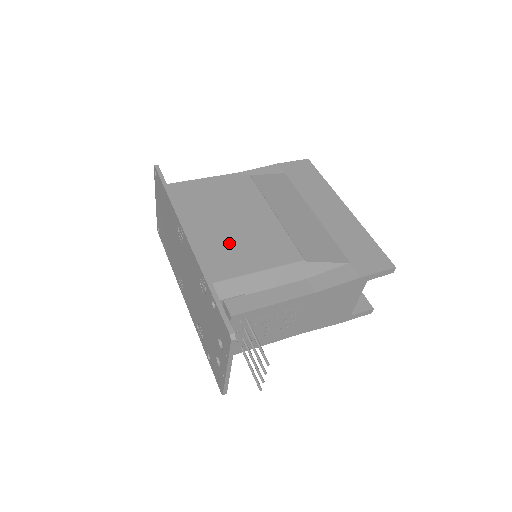
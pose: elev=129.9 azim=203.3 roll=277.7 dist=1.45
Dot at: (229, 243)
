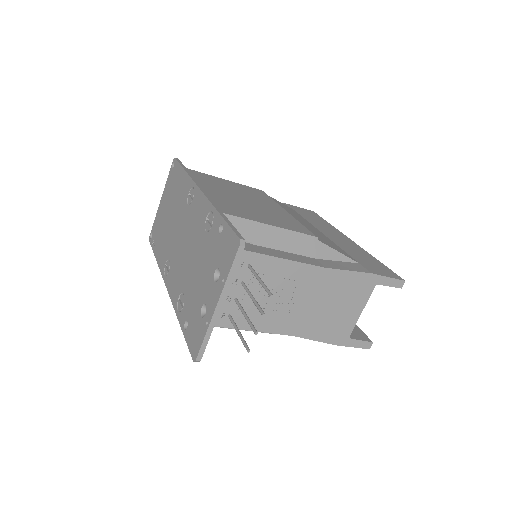
Dot at: (242, 205)
